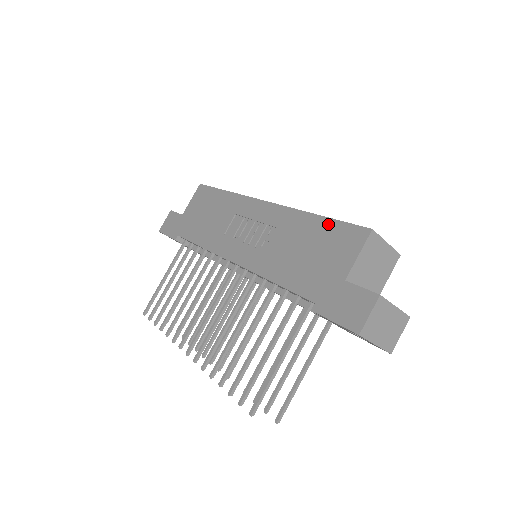
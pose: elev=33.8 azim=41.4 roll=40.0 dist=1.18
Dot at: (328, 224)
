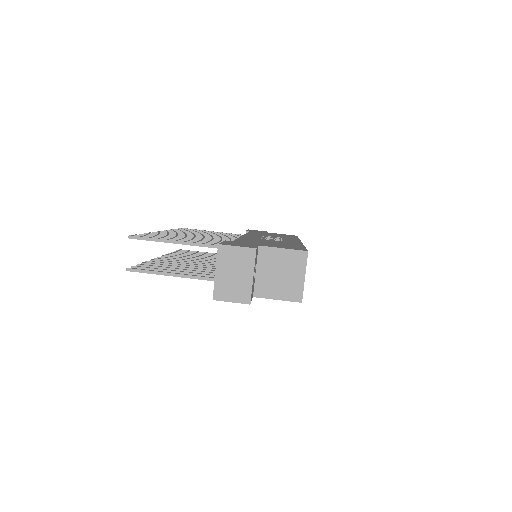
Dot at: (300, 246)
